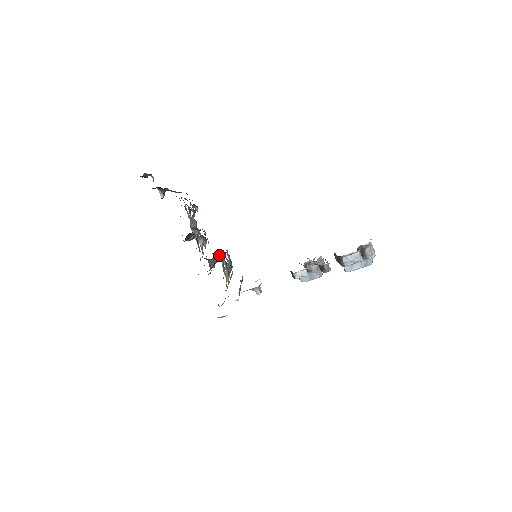
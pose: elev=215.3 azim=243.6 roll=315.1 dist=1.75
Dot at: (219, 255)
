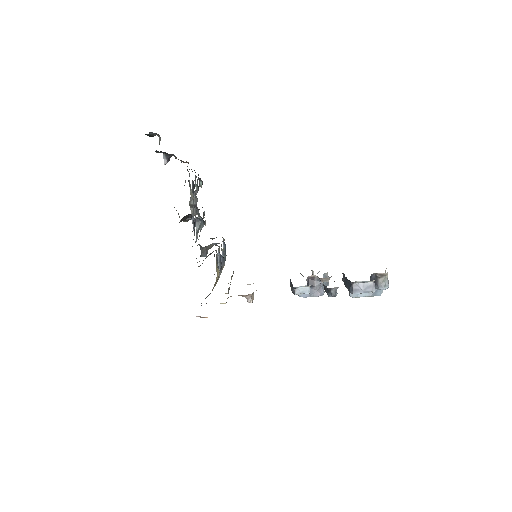
Dot at: (214, 244)
